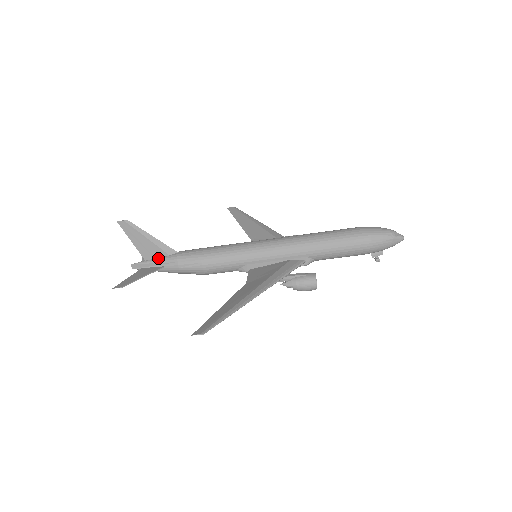
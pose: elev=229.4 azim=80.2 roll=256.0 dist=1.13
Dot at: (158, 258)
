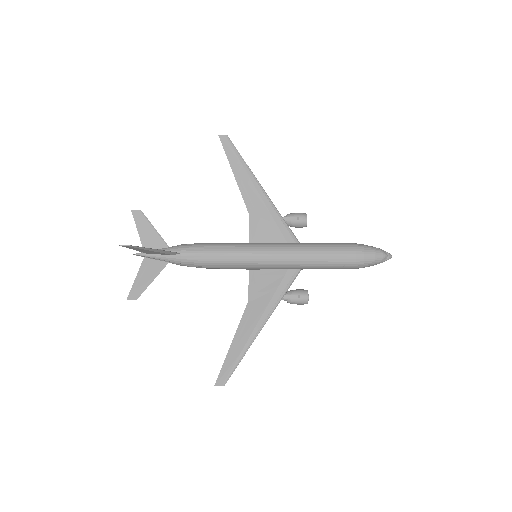
Dot at: (161, 255)
